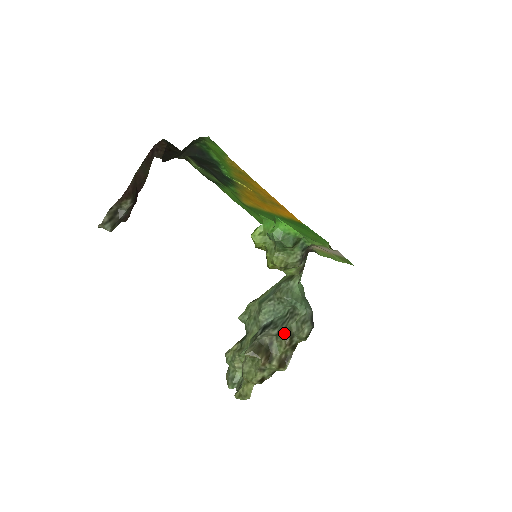
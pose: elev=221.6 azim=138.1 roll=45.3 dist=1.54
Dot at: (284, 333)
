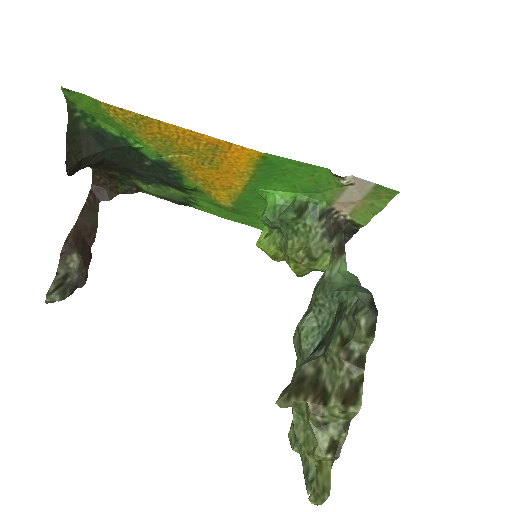
Dot at: (330, 343)
